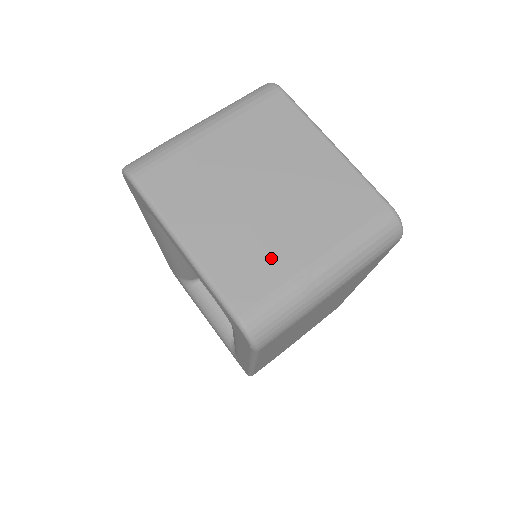
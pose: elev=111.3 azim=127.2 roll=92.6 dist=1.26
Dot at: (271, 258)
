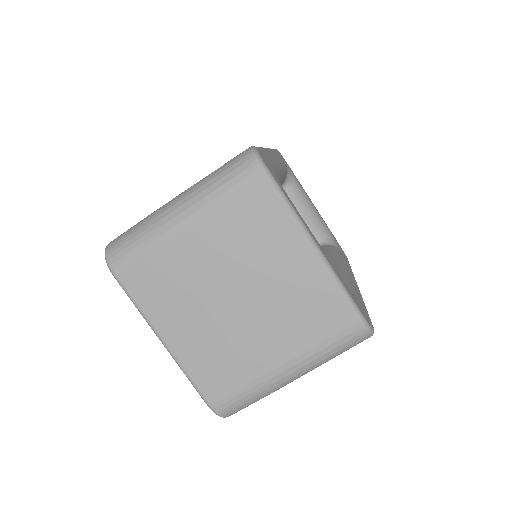
Dot at: (240, 361)
